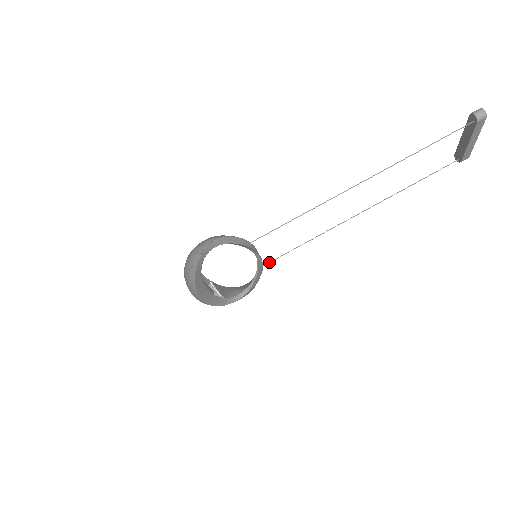
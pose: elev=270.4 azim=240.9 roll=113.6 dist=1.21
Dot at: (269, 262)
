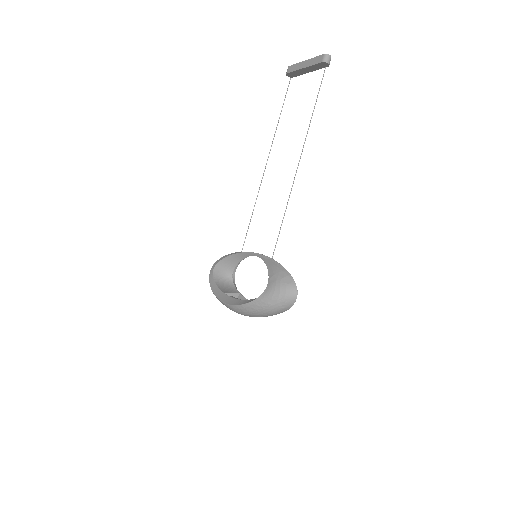
Dot at: occluded
